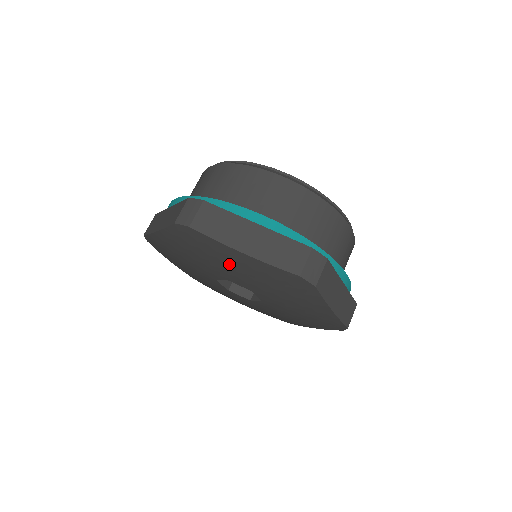
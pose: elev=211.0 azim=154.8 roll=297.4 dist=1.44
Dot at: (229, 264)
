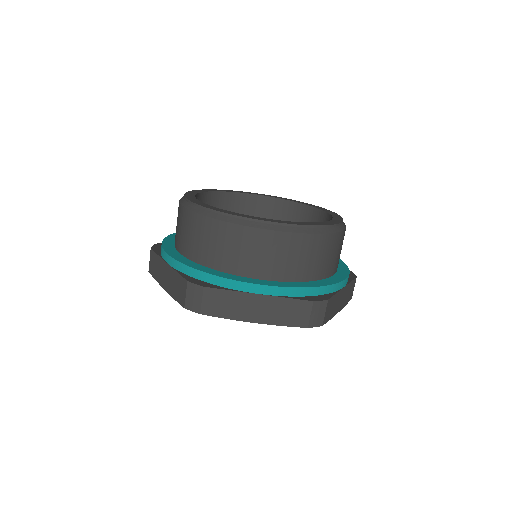
Dot at: occluded
